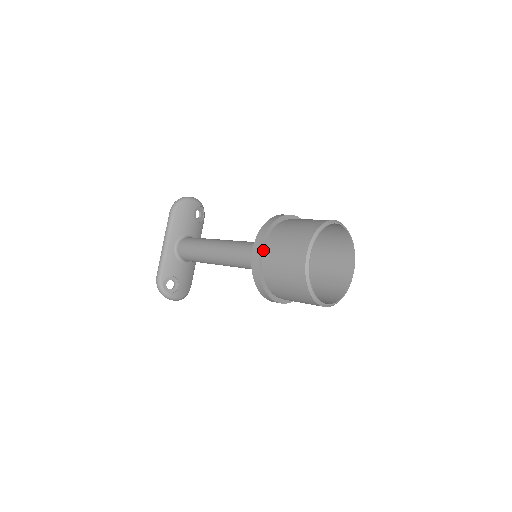
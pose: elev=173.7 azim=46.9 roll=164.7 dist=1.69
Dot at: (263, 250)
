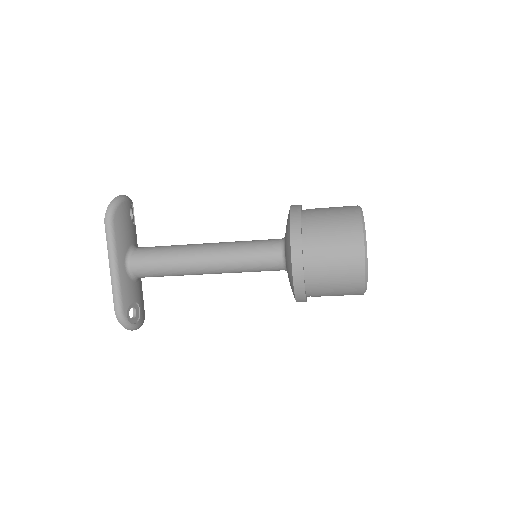
Dot at: (303, 257)
